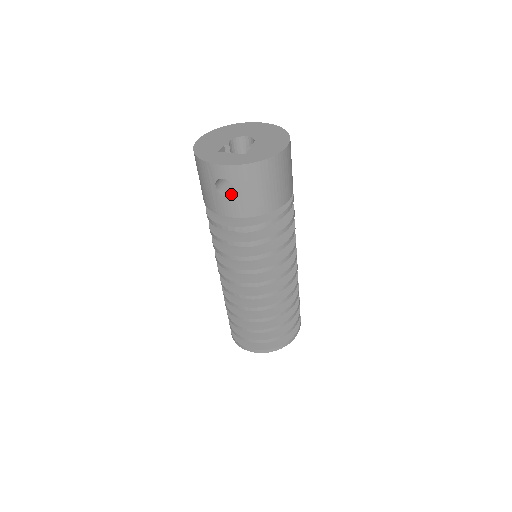
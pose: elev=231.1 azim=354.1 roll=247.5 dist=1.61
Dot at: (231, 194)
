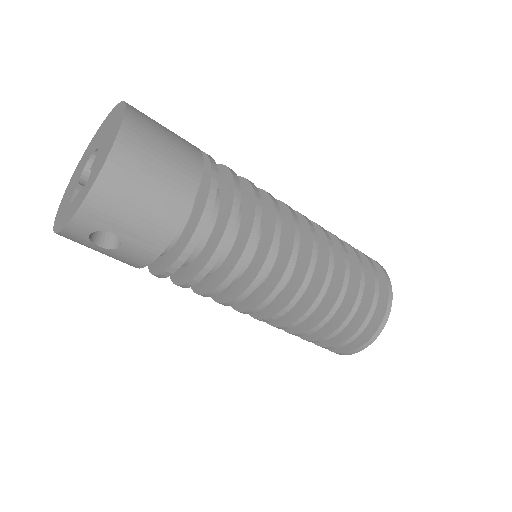
Dot at: (120, 240)
